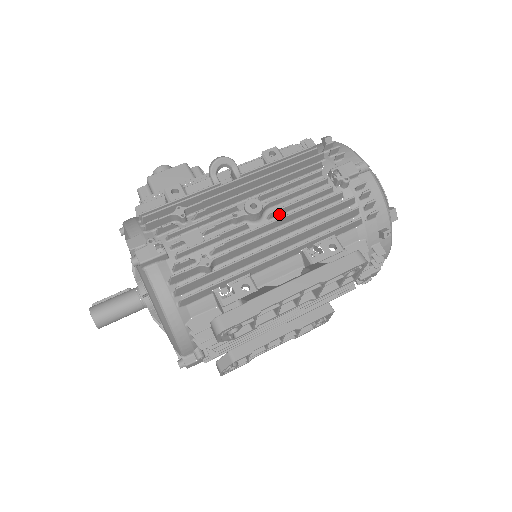
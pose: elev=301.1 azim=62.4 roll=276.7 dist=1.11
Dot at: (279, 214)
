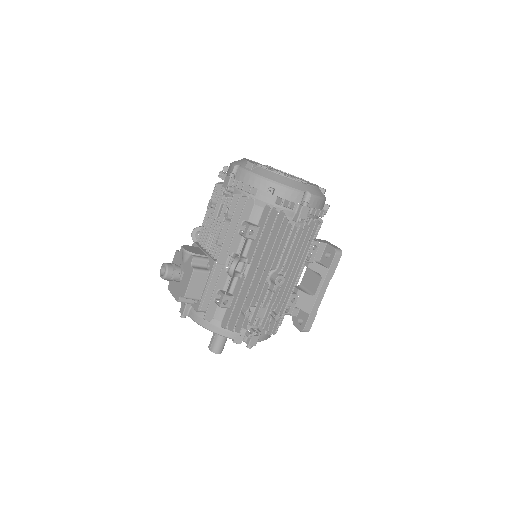
Dot at: (286, 264)
